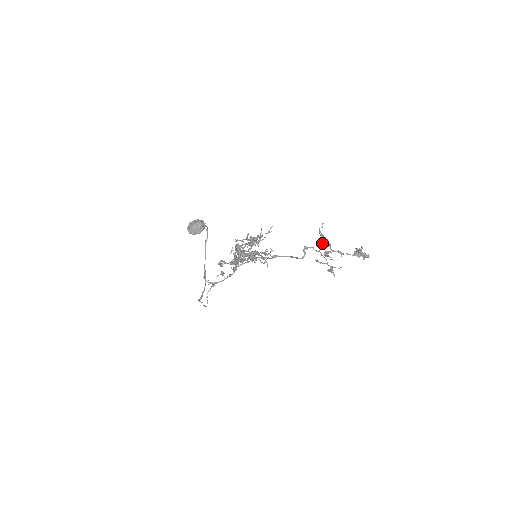
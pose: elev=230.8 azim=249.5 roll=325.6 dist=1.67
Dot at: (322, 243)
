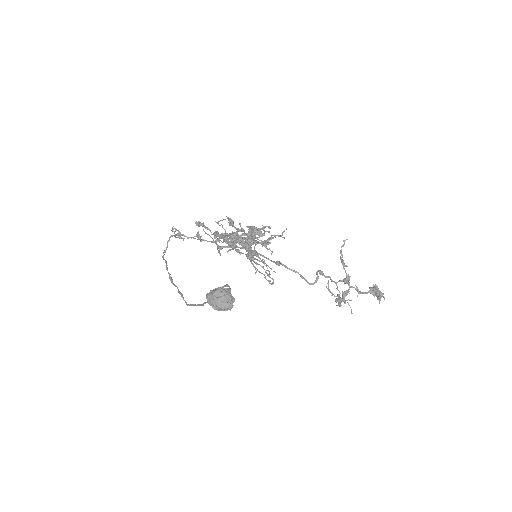
Dot at: (344, 281)
